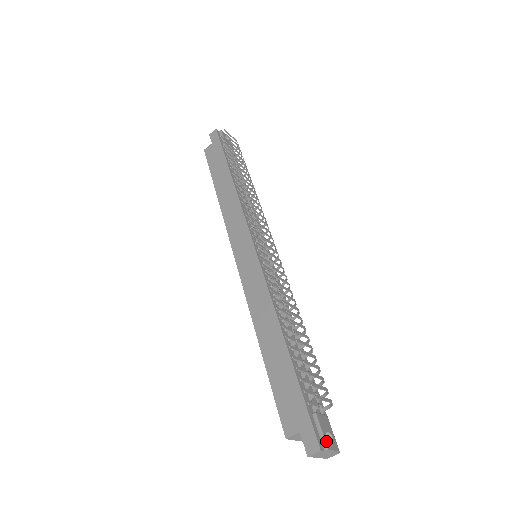
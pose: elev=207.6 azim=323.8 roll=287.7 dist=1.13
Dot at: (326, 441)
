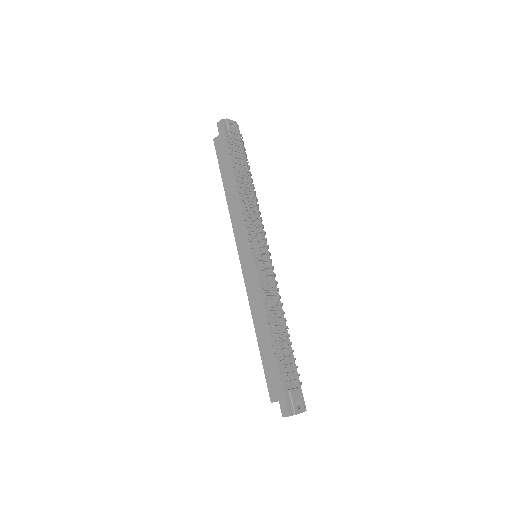
Dot at: (295, 409)
